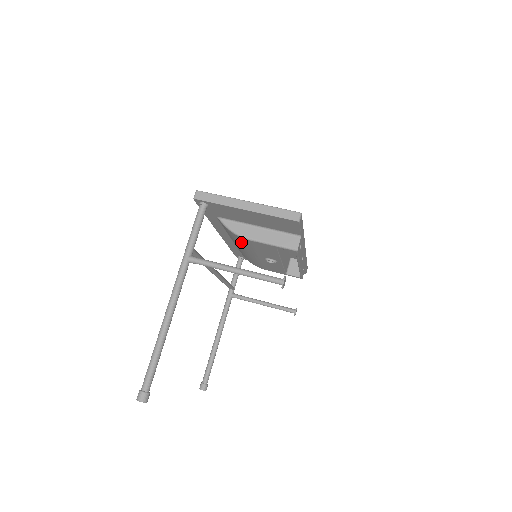
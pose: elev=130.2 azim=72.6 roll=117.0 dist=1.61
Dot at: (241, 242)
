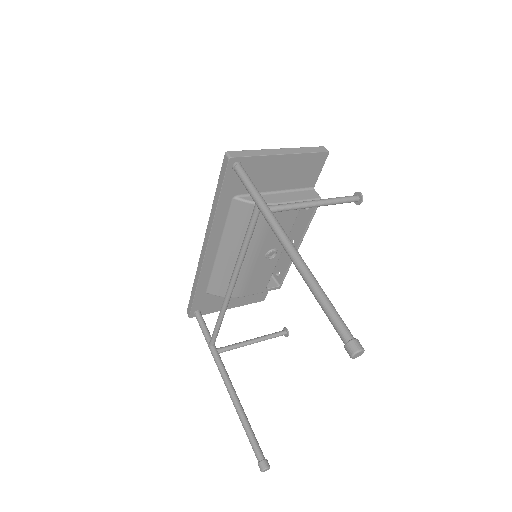
Dot at: (257, 225)
